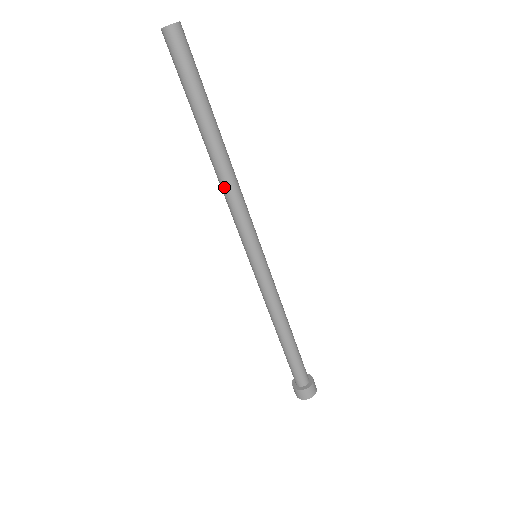
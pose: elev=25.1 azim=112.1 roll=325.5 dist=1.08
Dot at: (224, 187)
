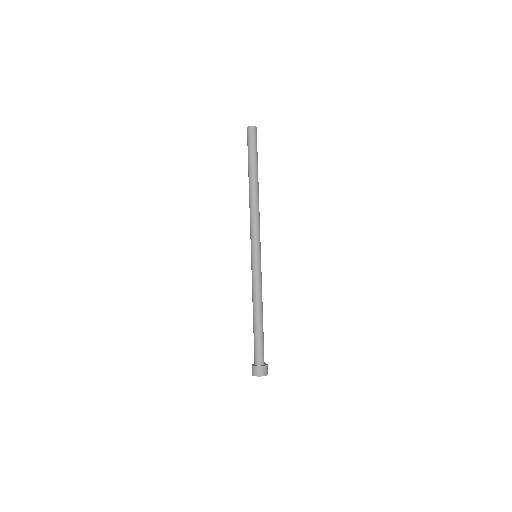
Dot at: (253, 207)
